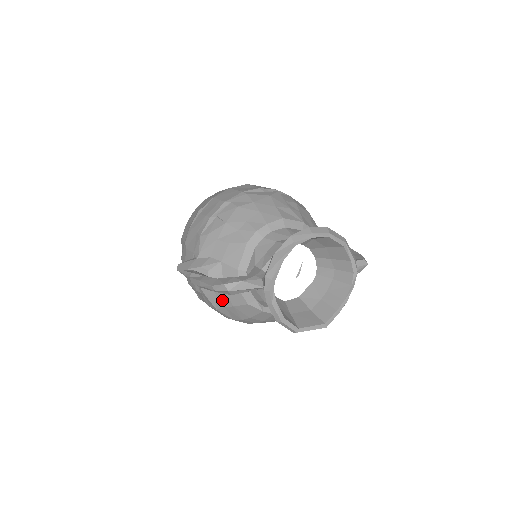
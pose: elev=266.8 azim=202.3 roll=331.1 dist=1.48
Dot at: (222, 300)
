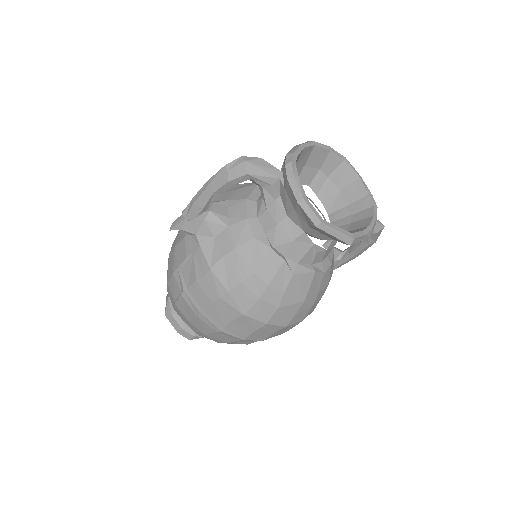
Dot at: (221, 246)
